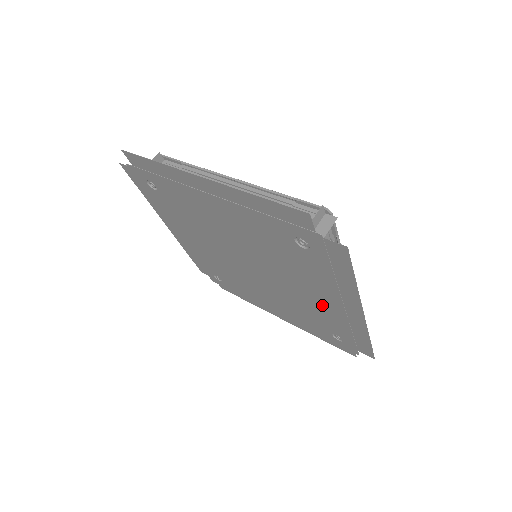
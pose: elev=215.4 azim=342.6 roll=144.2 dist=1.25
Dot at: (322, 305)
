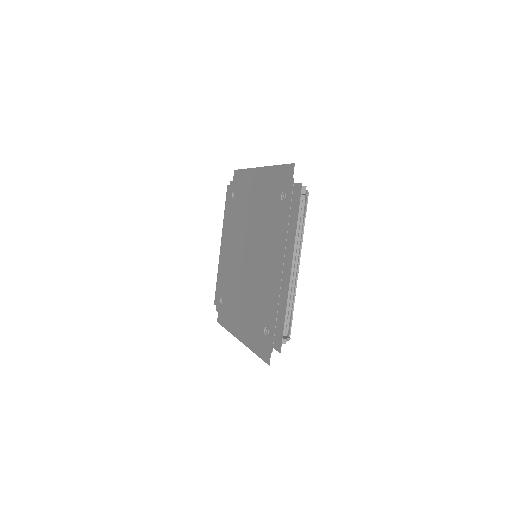
Dot at: (272, 277)
